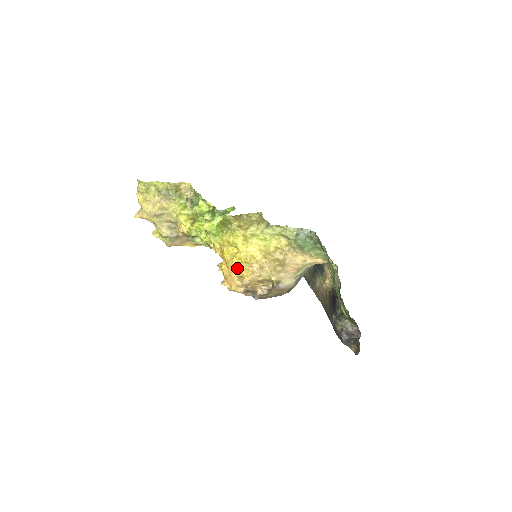
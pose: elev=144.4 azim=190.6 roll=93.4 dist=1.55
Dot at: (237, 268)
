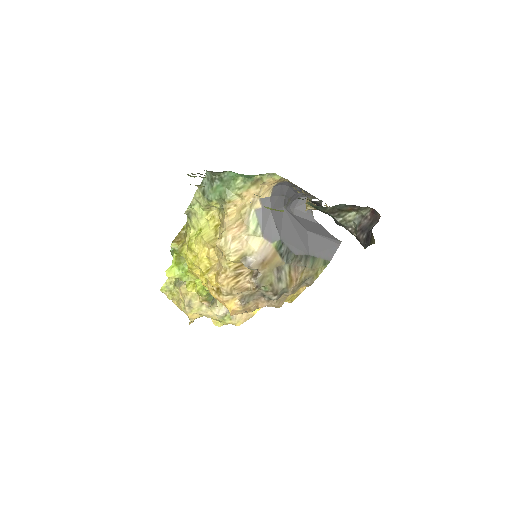
Dot at: (209, 285)
